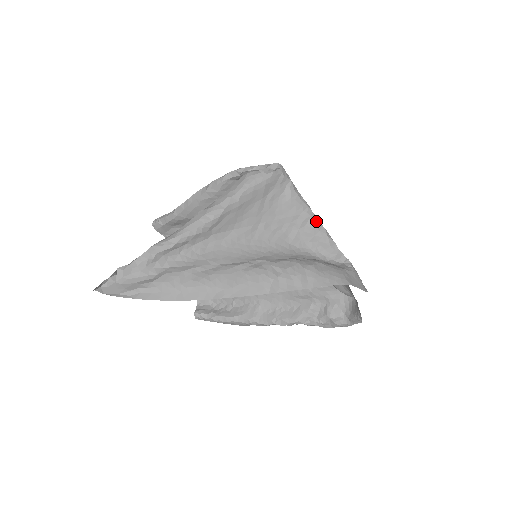
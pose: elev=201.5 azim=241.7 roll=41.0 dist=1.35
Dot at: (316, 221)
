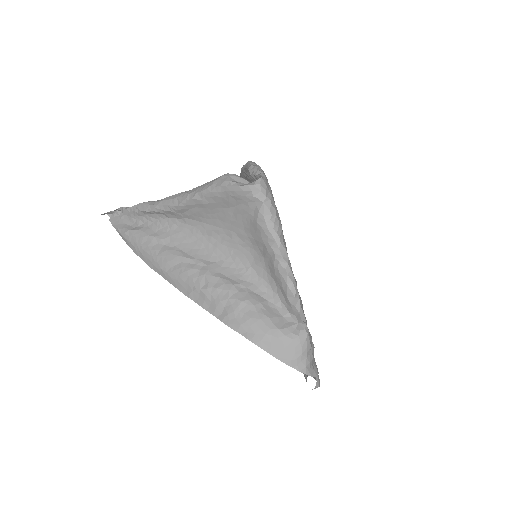
Dot at: (279, 261)
